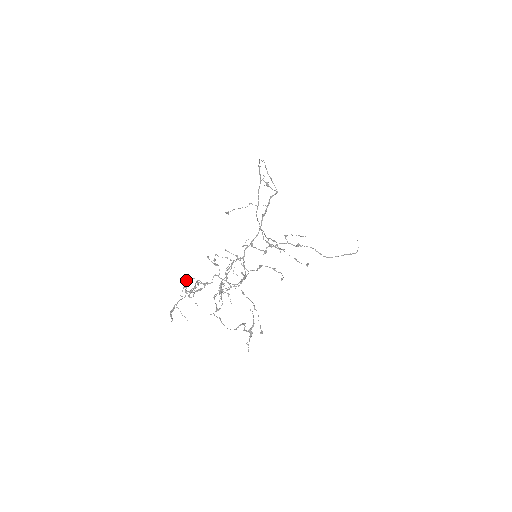
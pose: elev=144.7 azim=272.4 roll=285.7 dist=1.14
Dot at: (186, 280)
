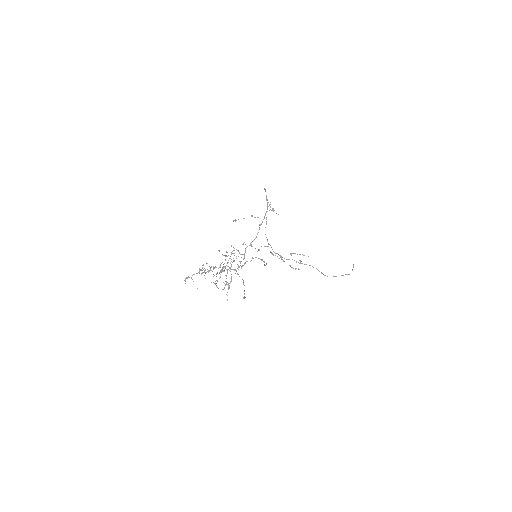
Dot at: (202, 265)
